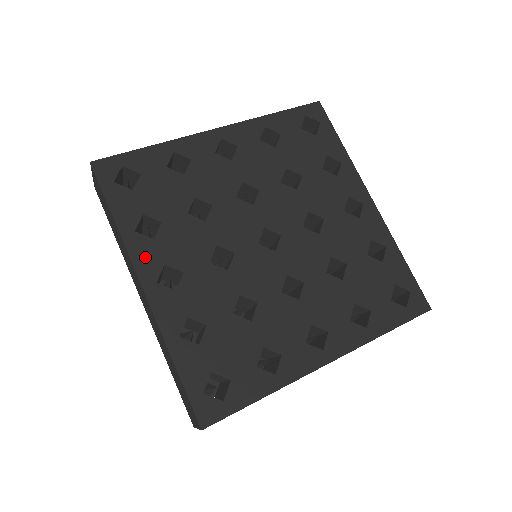
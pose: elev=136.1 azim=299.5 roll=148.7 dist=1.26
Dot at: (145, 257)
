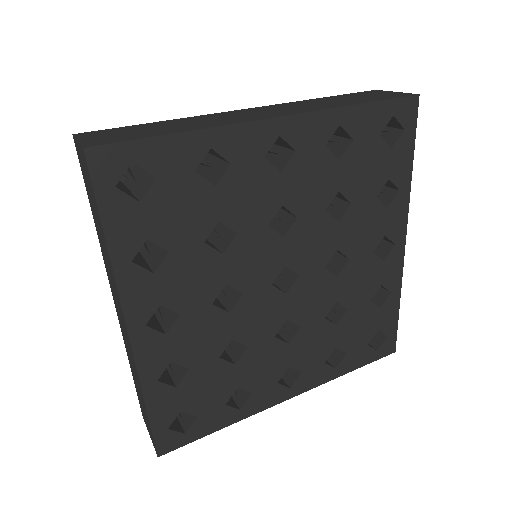
Dot at: (138, 295)
